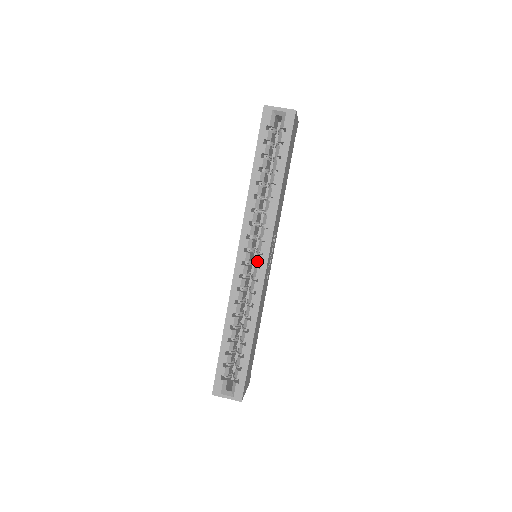
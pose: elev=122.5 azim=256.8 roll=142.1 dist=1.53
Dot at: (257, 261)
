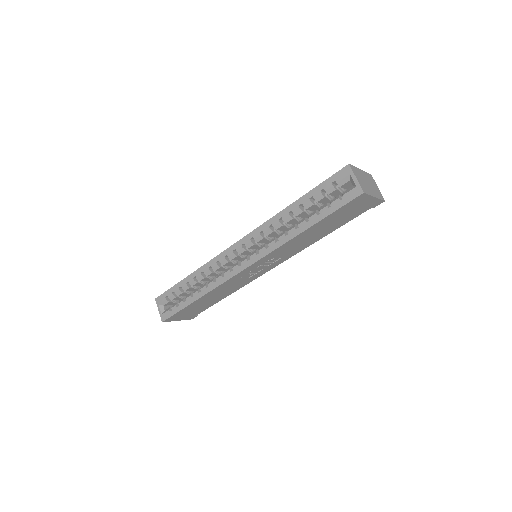
Dot at: (242, 260)
